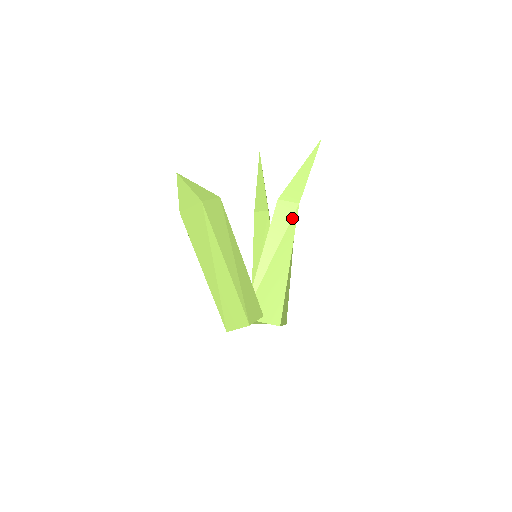
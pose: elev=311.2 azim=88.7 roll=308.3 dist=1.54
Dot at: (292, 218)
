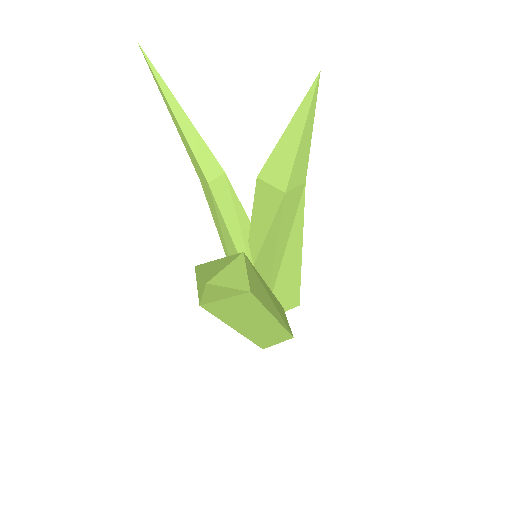
Dot at: (299, 203)
